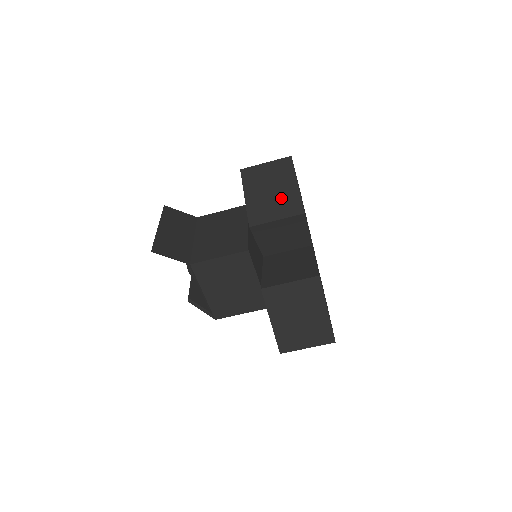
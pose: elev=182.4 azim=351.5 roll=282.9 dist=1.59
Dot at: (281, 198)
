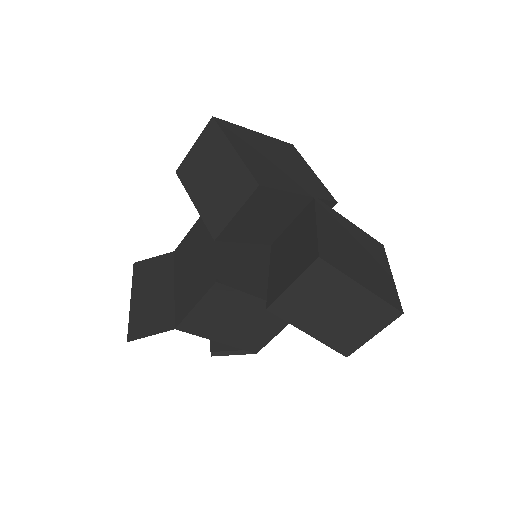
Dot at: (227, 182)
